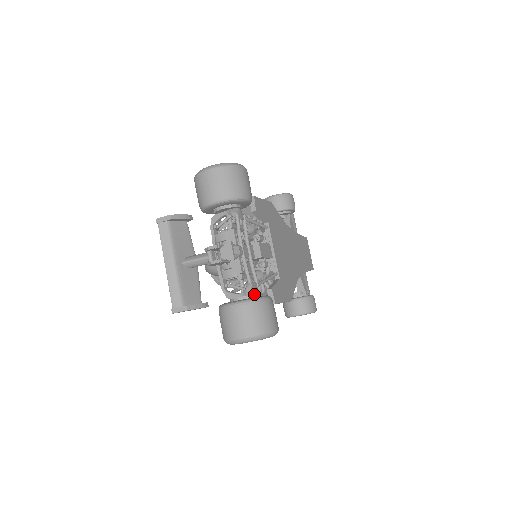
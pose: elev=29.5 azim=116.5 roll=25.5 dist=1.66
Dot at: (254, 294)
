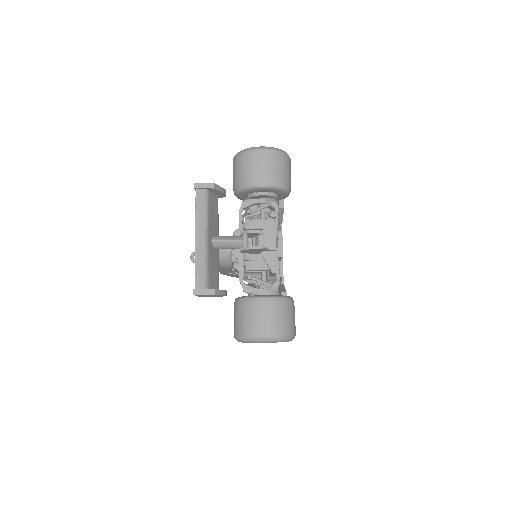
Dot at: occluded
